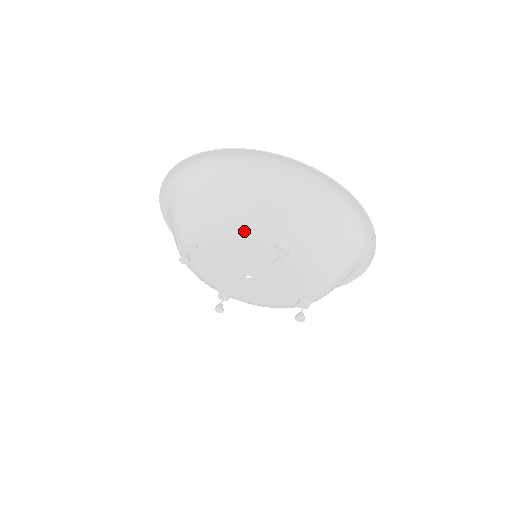
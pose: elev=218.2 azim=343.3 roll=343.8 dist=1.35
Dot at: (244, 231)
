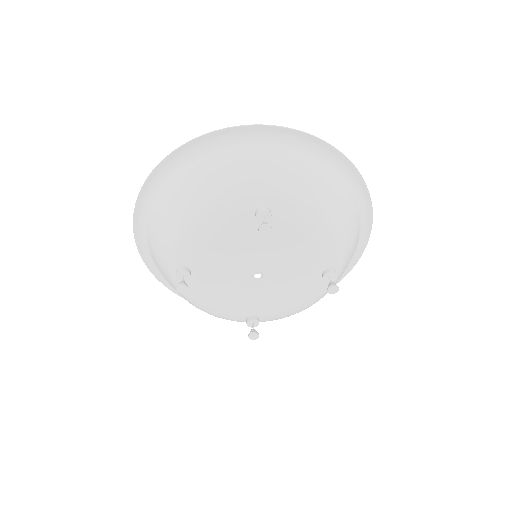
Dot at: (218, 220)
